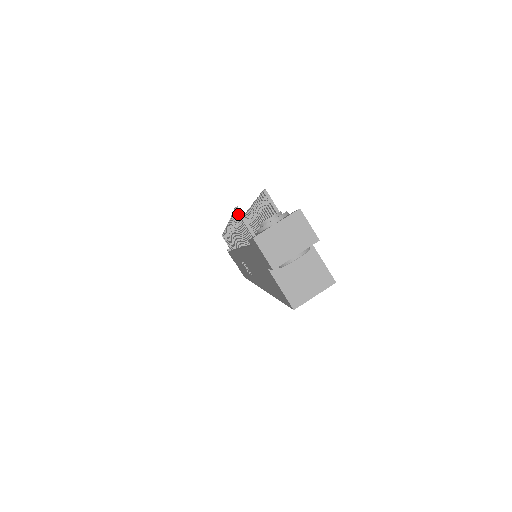
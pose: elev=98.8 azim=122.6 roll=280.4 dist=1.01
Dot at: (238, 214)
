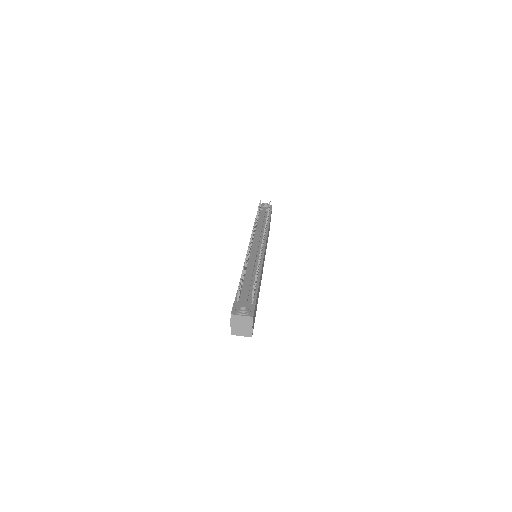
Dot at: (238, 289)
